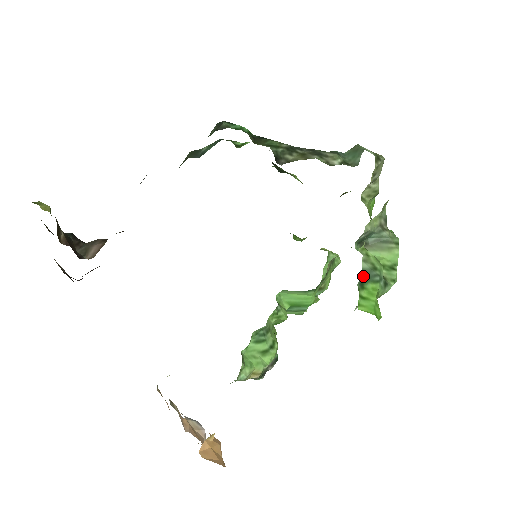
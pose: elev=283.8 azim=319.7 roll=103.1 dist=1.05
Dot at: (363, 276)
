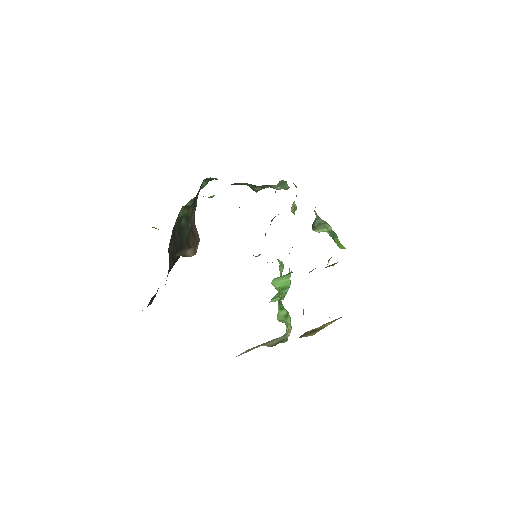
Dot at: (331, 235)
